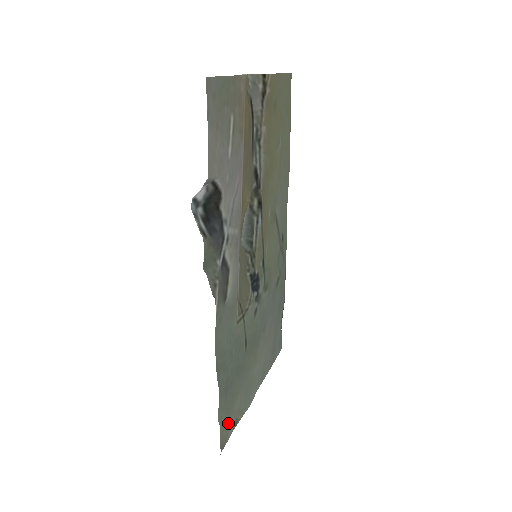
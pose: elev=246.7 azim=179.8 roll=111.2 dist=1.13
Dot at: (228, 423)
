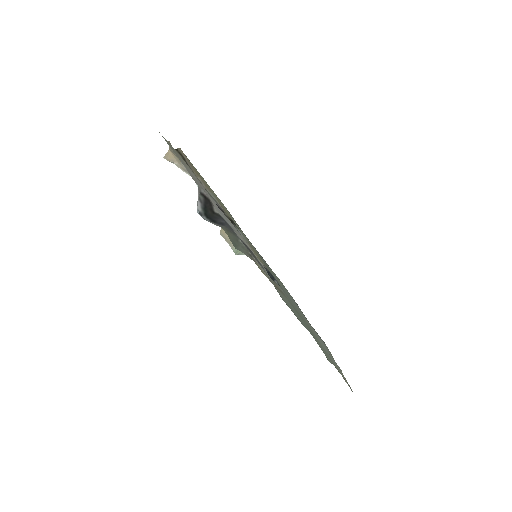
Dot at: (338, 369)
